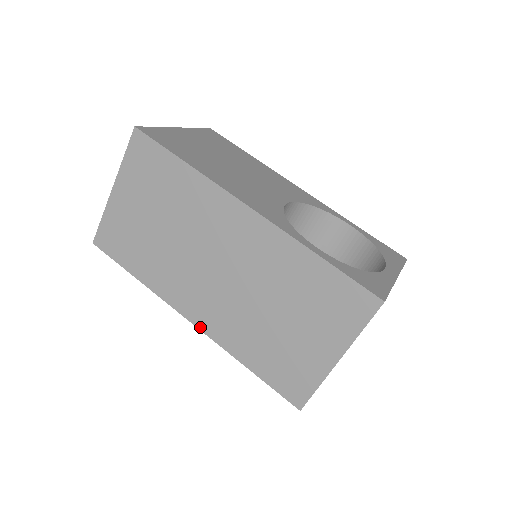
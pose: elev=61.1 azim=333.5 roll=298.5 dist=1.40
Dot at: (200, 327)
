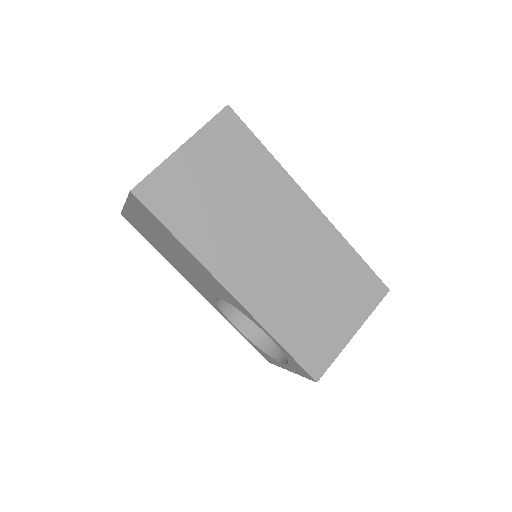
Dot at: (240, 300)
